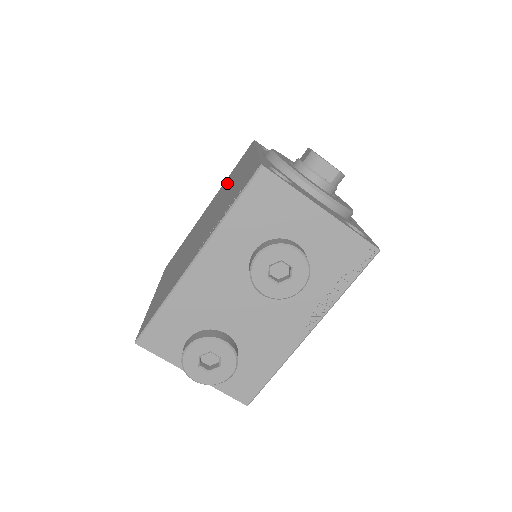
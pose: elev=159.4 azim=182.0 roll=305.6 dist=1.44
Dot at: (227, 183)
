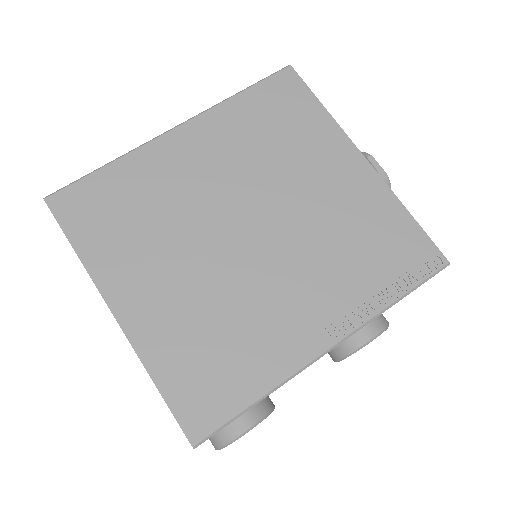
Dot at: (261, 139)
